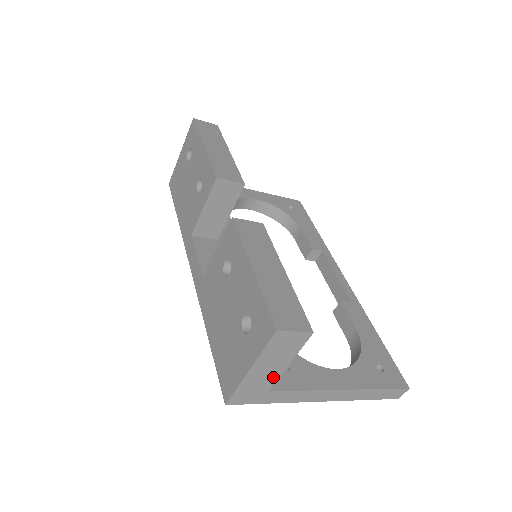
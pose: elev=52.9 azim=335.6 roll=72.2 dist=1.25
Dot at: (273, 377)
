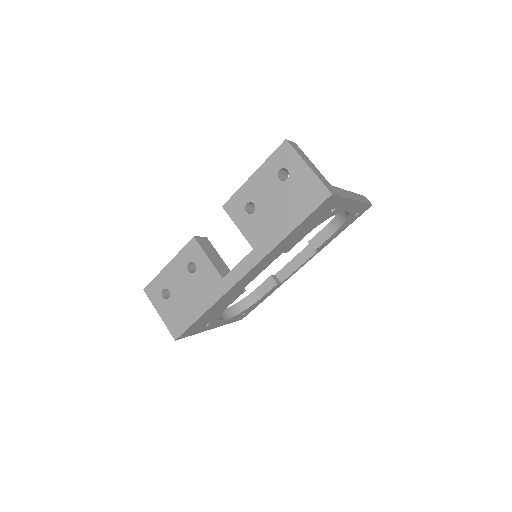
Dot at: (320, 174)
